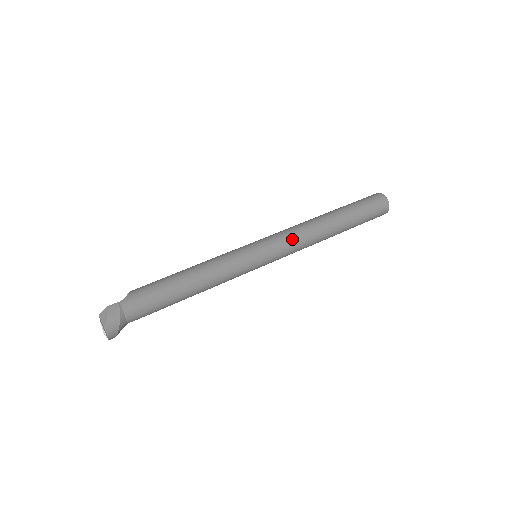
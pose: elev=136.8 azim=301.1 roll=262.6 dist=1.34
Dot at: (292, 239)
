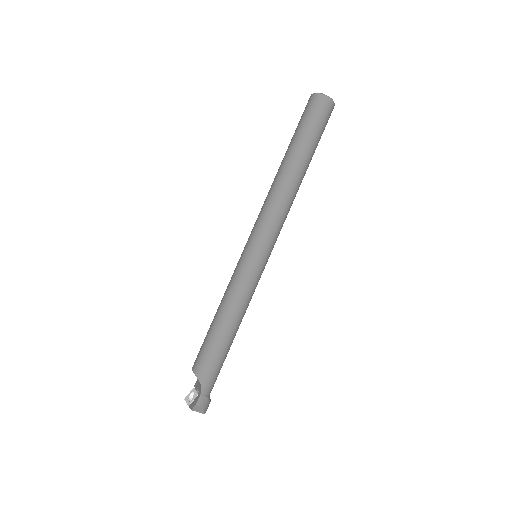
Dot at: (281, 223)
